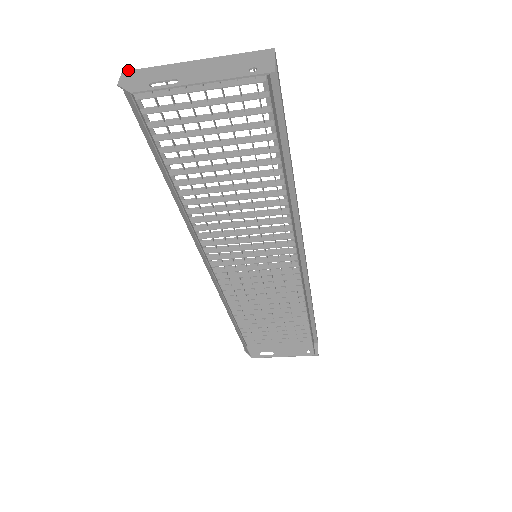
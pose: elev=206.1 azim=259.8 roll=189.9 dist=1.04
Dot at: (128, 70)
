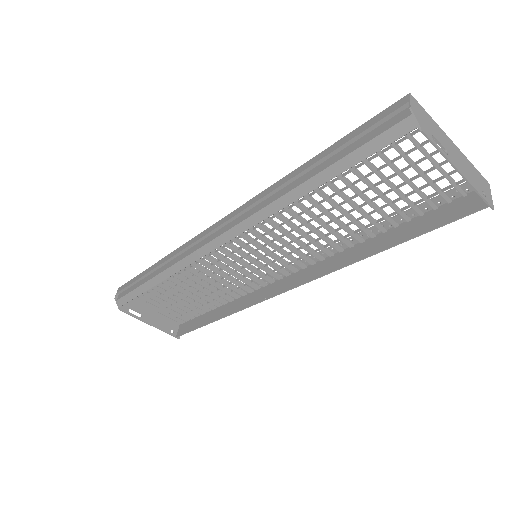
Dot at: occluded
